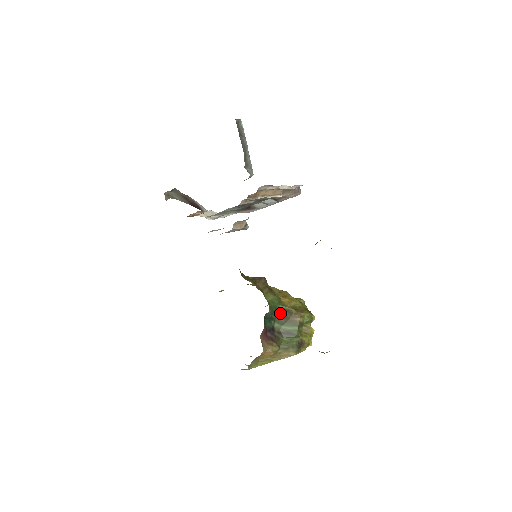
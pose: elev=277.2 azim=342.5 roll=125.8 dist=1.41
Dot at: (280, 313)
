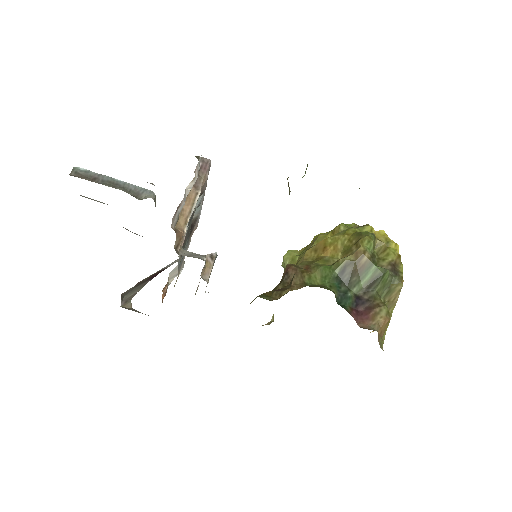
Dot at: (344, 277)
